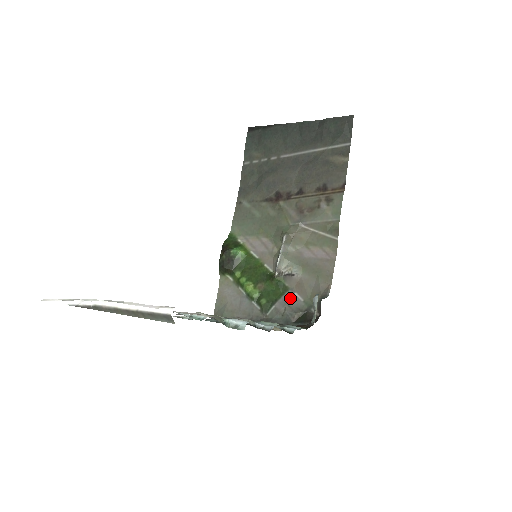
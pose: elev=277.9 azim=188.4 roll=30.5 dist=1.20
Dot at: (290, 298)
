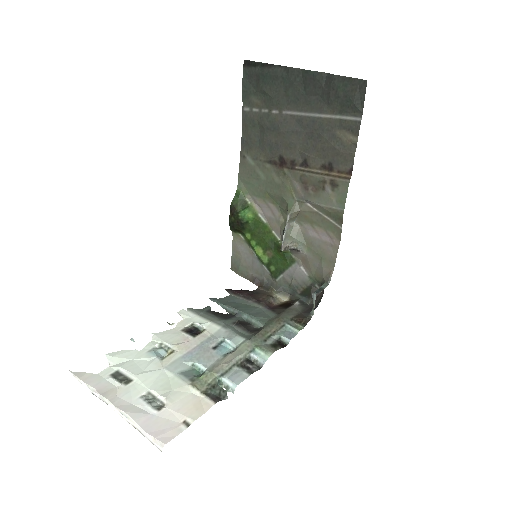
Dot at: (296, 271)
